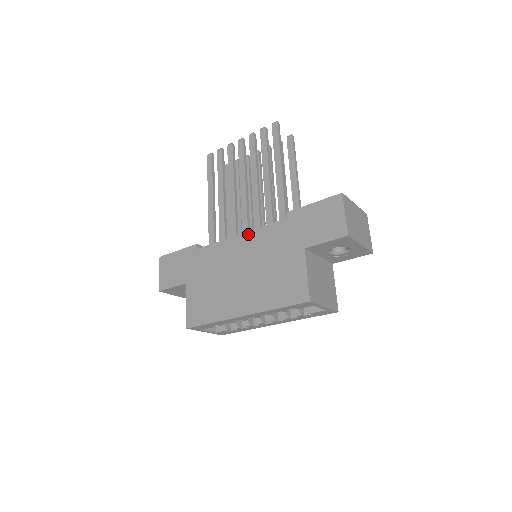
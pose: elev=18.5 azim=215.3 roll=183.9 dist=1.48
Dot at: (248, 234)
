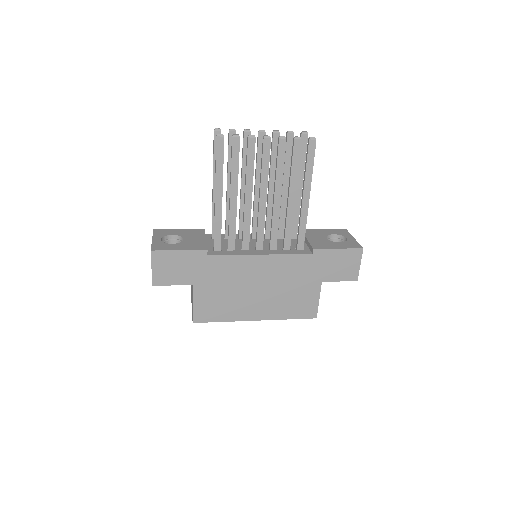
Dot at: (272, 257)
